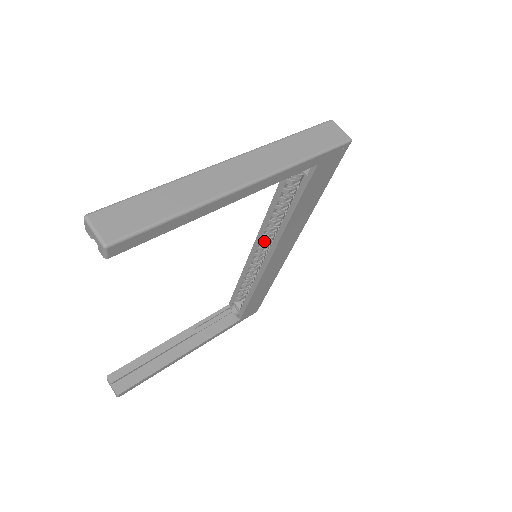
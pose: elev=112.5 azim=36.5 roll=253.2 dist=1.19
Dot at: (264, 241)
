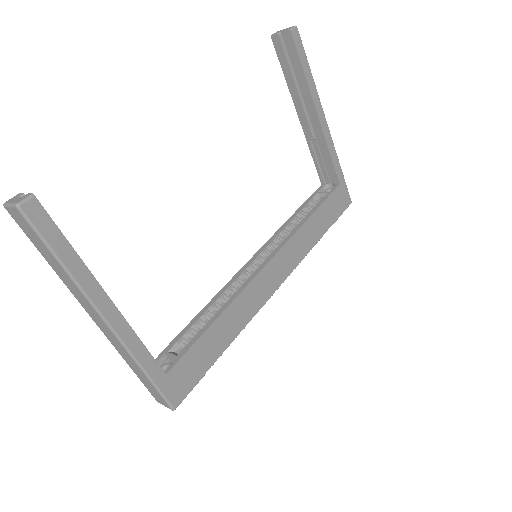
Dot at: (264, 255)
